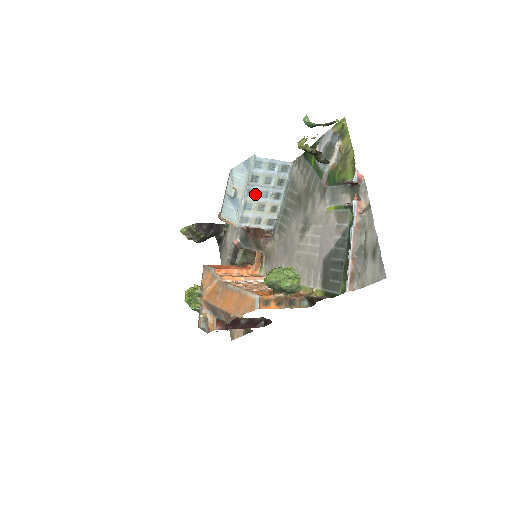
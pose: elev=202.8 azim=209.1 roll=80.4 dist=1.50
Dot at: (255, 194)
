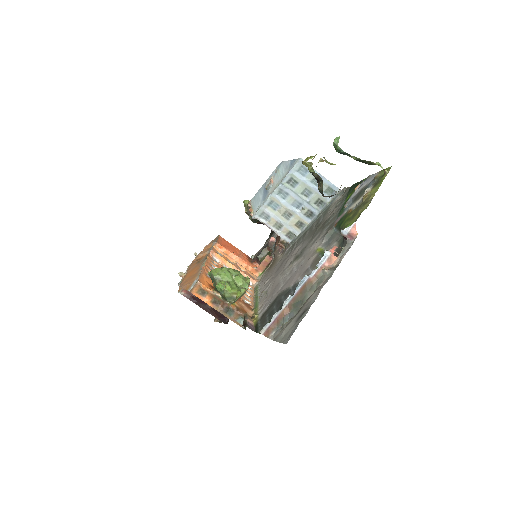
Dot at: (286, 198)
